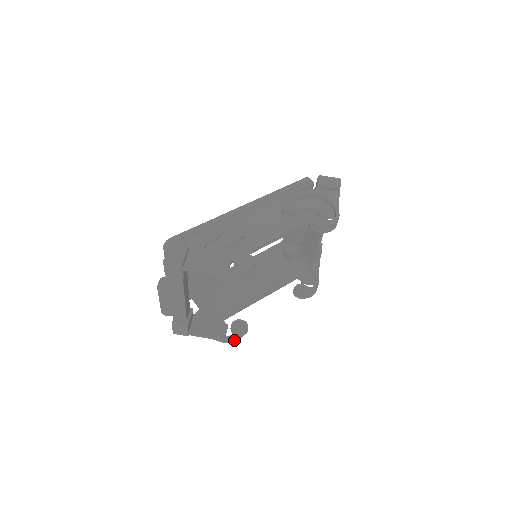
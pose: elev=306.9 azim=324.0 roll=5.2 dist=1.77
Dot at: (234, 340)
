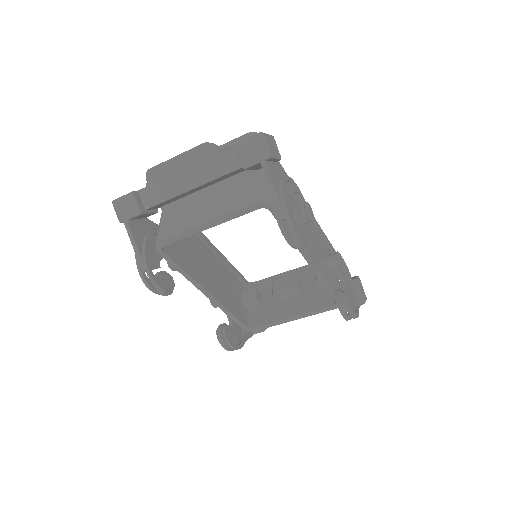
Dot at: (150, 284)
